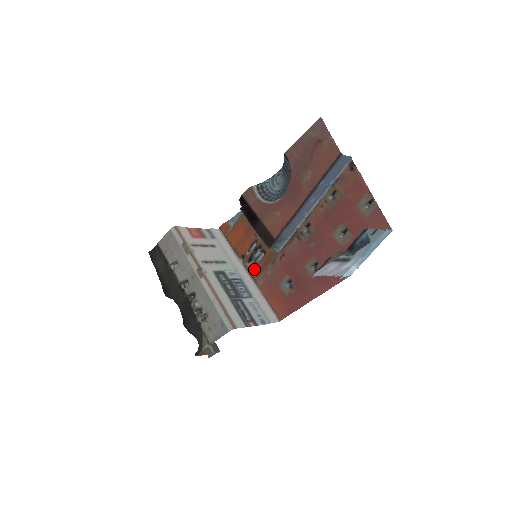
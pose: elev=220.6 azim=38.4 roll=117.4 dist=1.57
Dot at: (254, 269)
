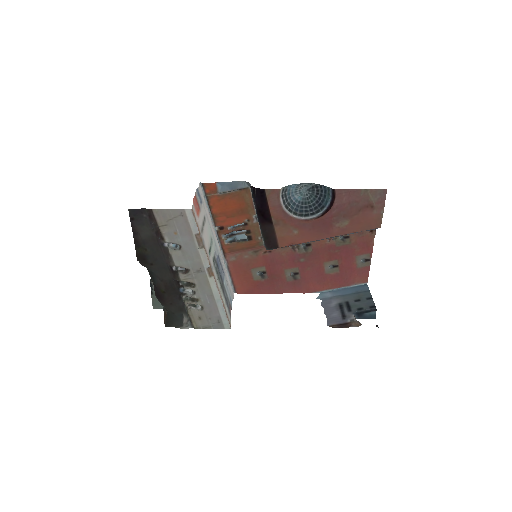
Dot at: (230, 245)
